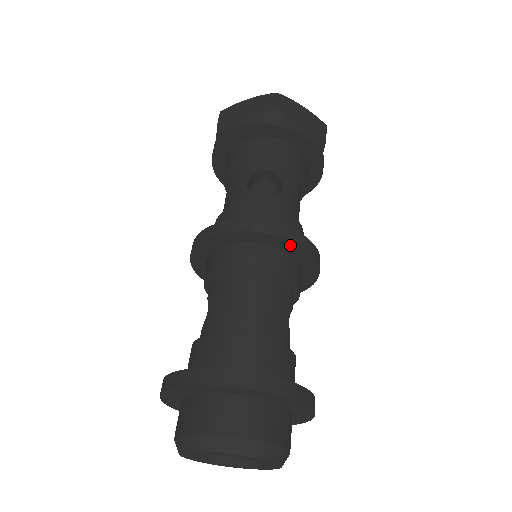
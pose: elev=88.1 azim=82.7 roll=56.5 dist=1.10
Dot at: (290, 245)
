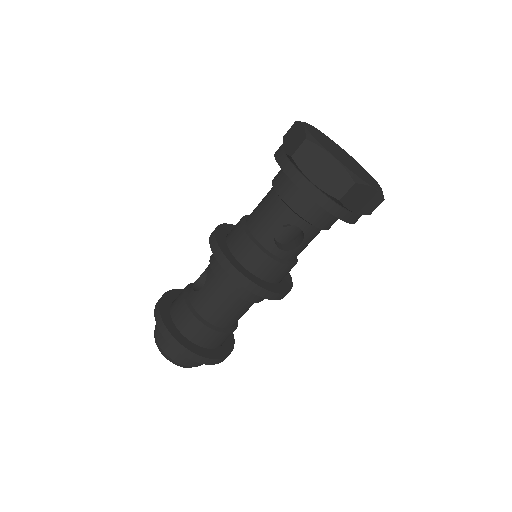
Dot at: occluded
